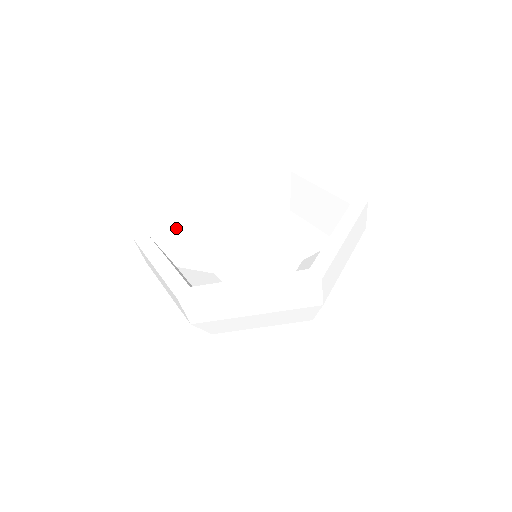
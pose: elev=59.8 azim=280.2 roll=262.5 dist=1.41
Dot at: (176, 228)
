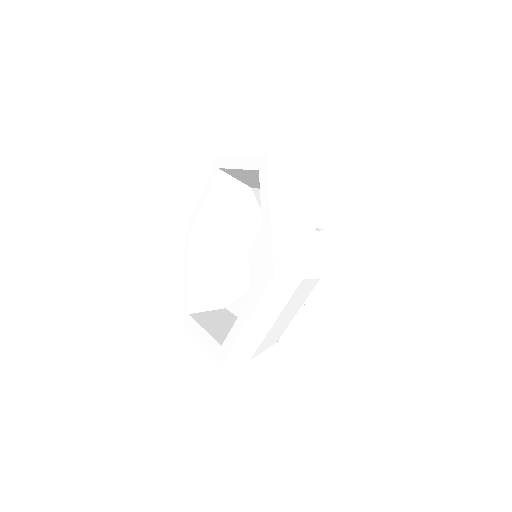
Dot at: (199, 287)
